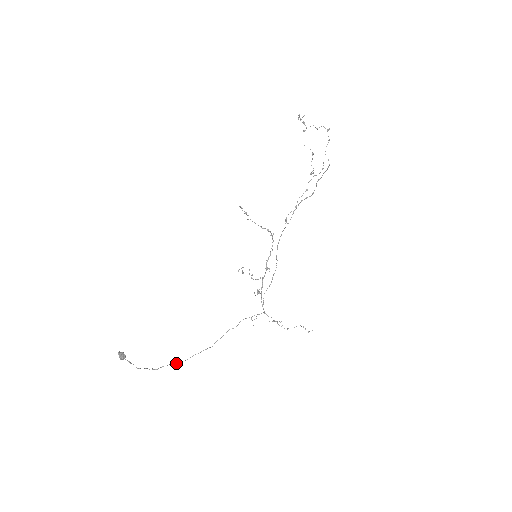
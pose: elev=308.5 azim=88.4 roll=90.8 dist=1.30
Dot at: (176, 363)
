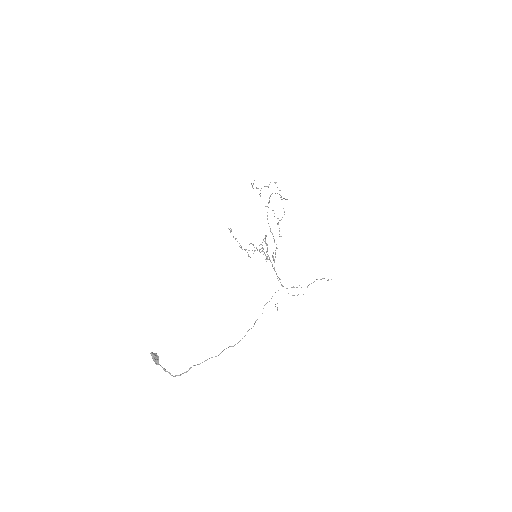
Dot at: occluded
